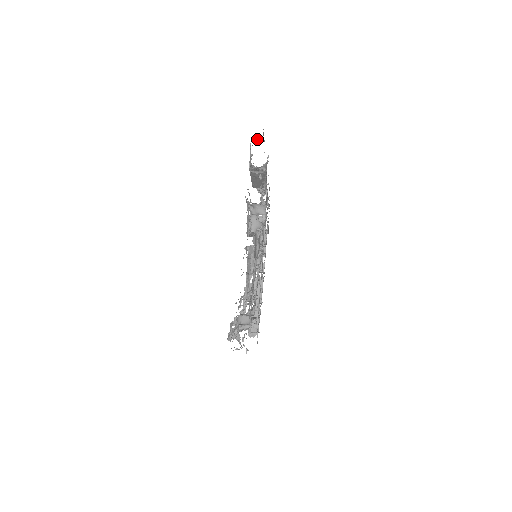
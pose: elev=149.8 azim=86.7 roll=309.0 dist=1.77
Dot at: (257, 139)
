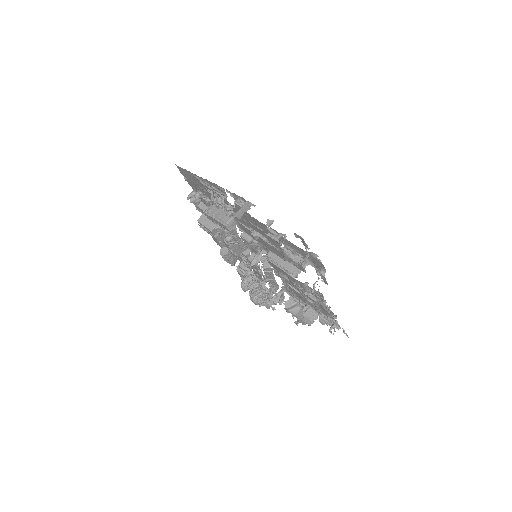
Dot at: occluded
